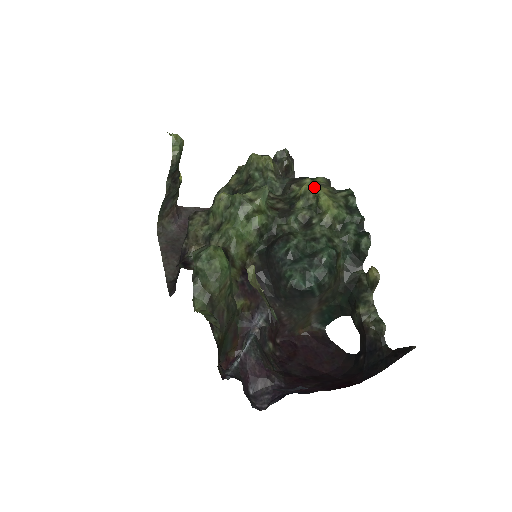
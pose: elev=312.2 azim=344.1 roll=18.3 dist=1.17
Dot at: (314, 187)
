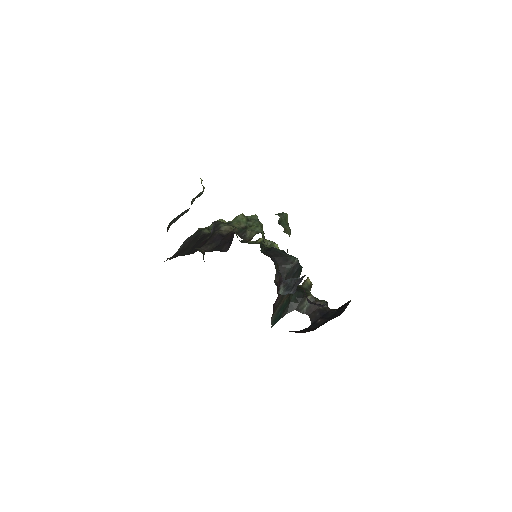
Dot at: (267, 240)
